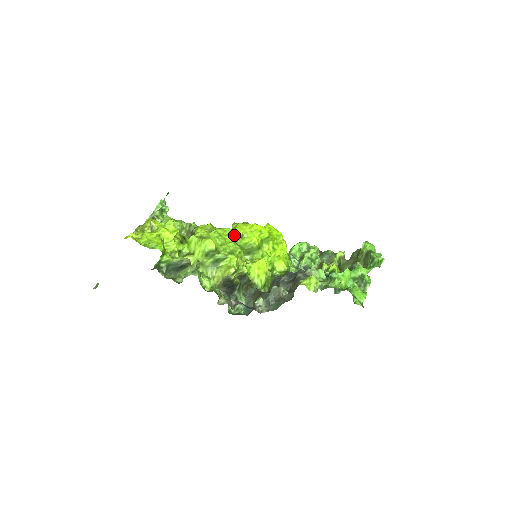
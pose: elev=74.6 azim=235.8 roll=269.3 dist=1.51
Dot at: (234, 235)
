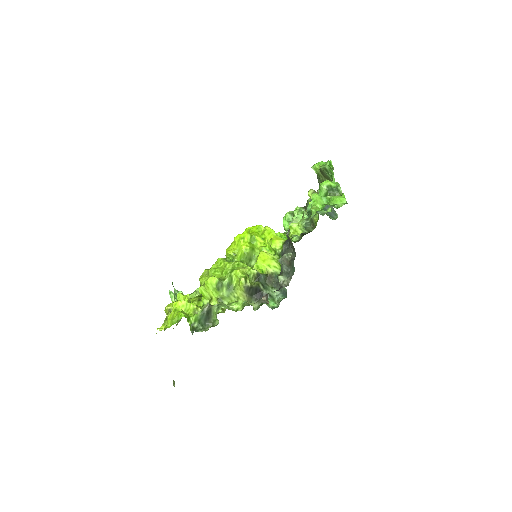
Dot at: (227, 259)
